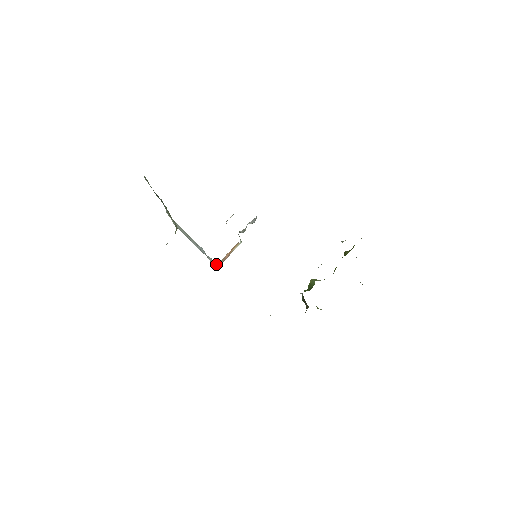
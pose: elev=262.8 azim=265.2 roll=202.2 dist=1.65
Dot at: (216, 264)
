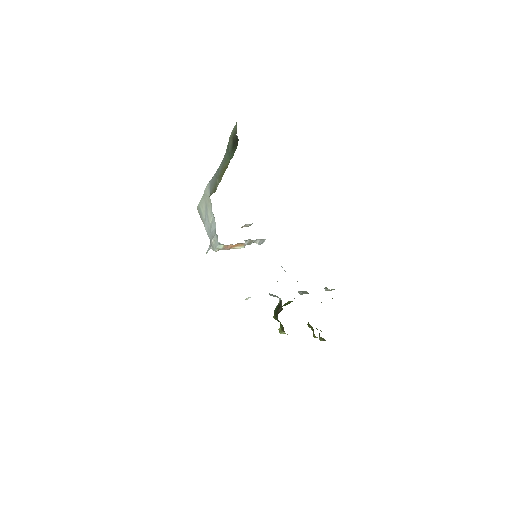
Dot at: (217, 246)
